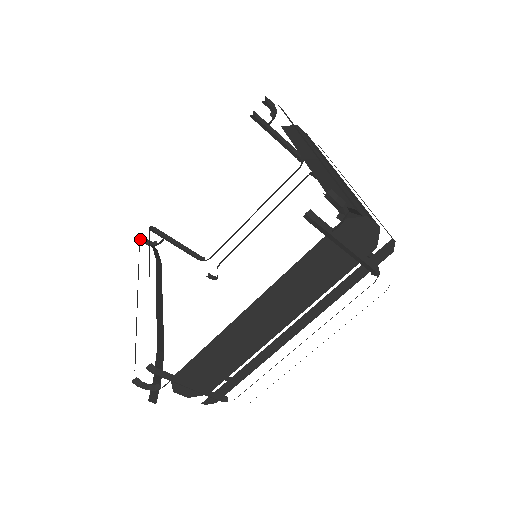
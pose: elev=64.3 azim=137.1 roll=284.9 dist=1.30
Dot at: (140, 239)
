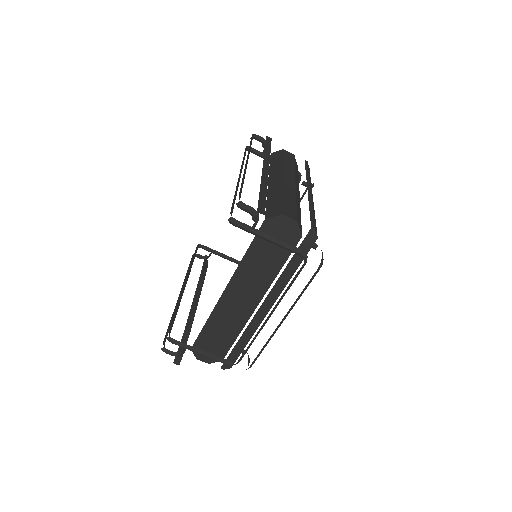
Dot at: occluded
